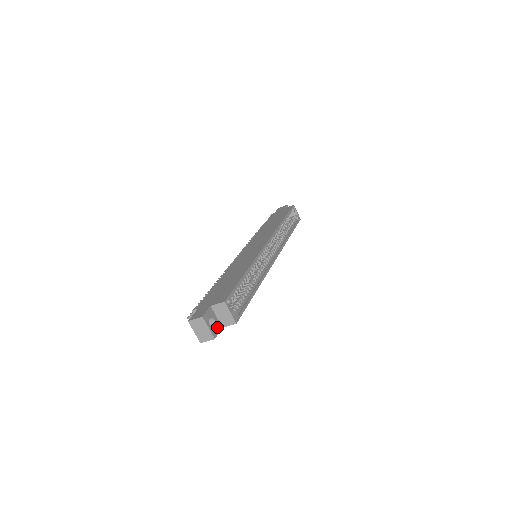
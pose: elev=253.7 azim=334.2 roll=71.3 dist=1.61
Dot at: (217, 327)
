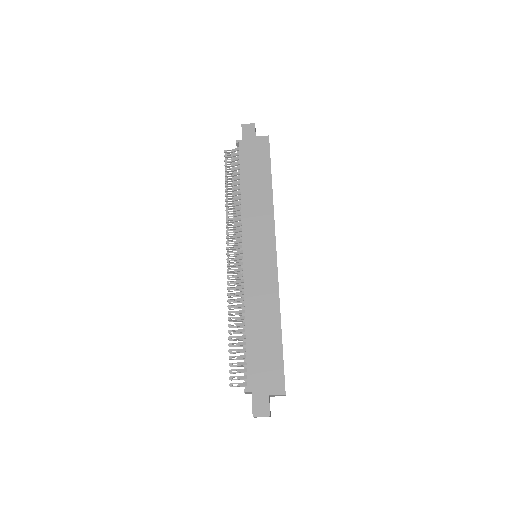
Dot at: occluded
